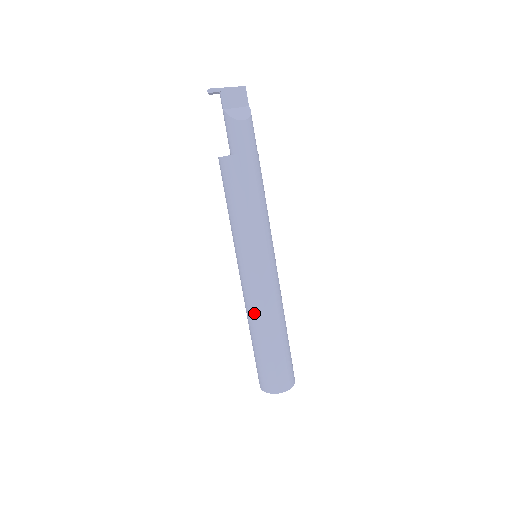
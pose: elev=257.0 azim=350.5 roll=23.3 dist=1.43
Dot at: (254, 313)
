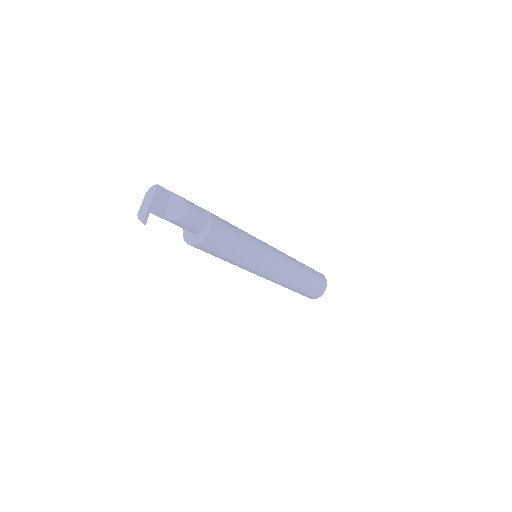
Dot at: (284, 283)
